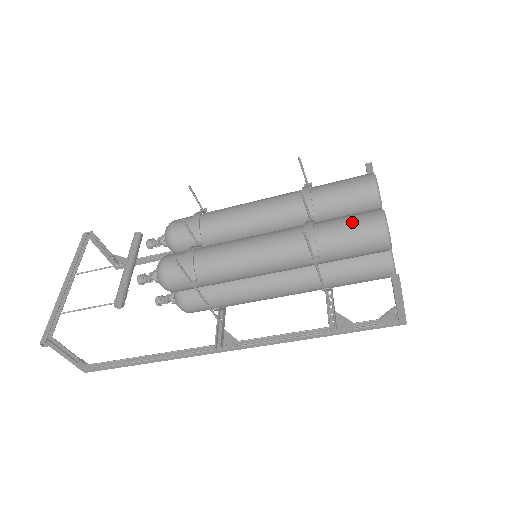
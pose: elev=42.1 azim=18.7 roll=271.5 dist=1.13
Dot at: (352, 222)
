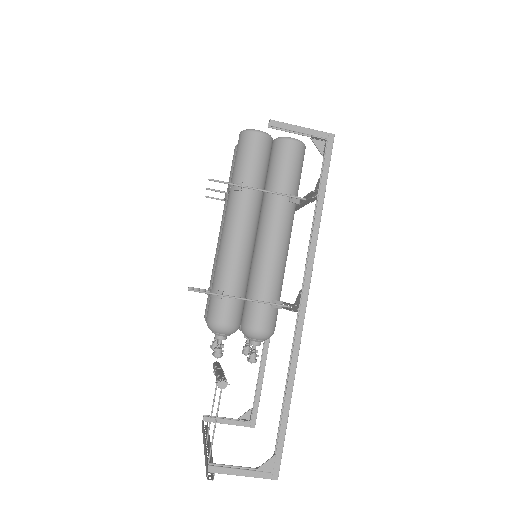
Dot at: occluded
